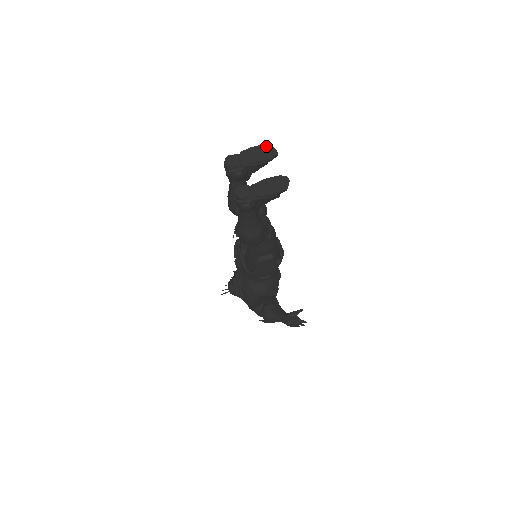
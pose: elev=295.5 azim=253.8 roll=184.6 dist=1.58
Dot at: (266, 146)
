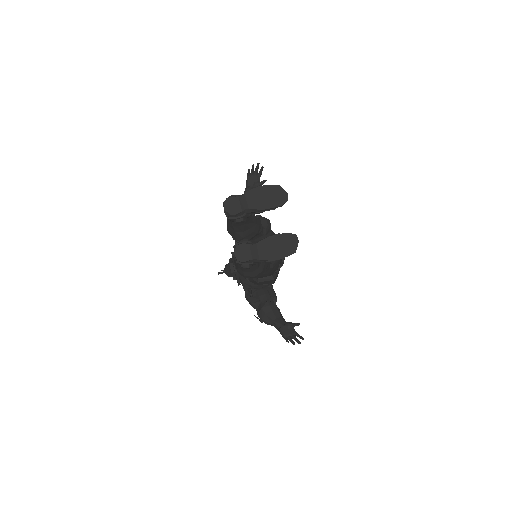
Dot at: (275, 187)
